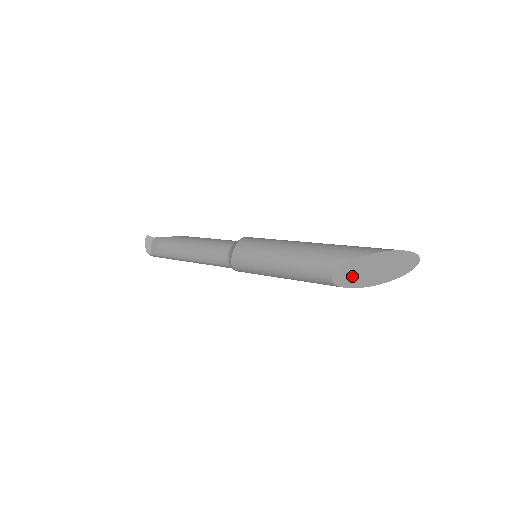
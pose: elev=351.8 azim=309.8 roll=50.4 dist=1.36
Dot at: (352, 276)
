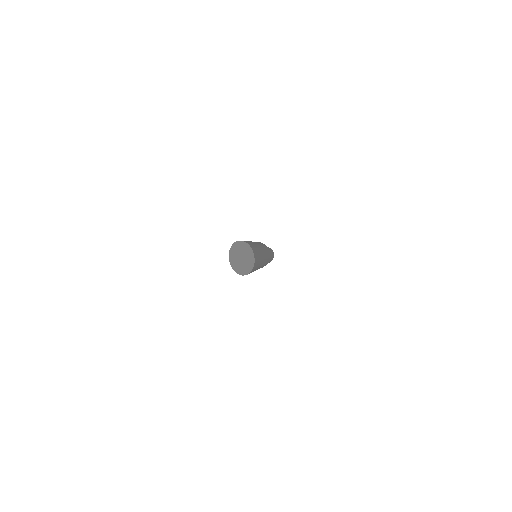
Dot at: (235, 260)
